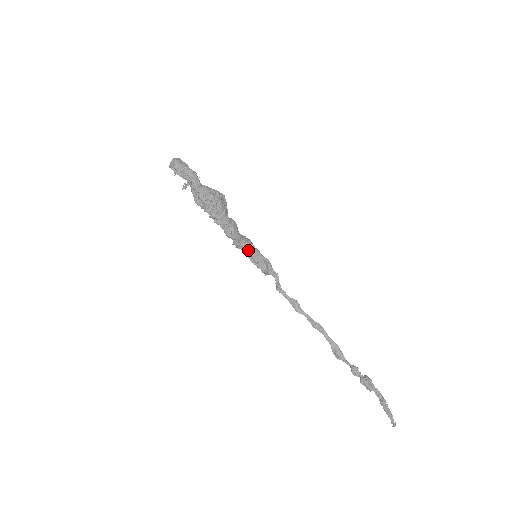
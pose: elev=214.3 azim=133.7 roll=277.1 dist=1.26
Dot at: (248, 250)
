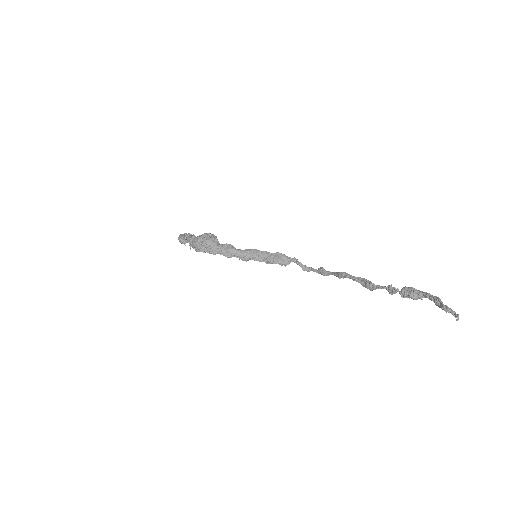
Dot at: (254, 257)
